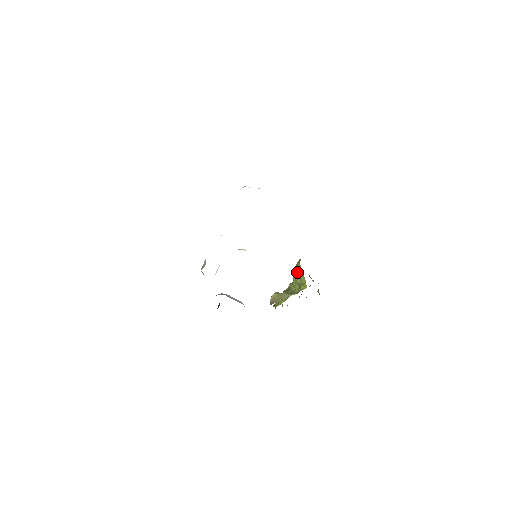
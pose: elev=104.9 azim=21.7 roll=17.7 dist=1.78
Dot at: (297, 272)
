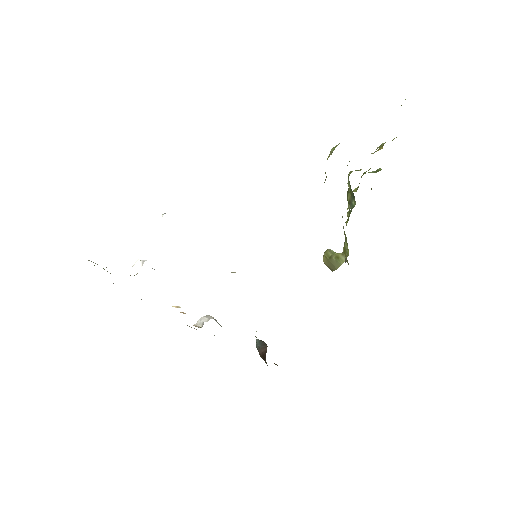
Dot at: occluded
